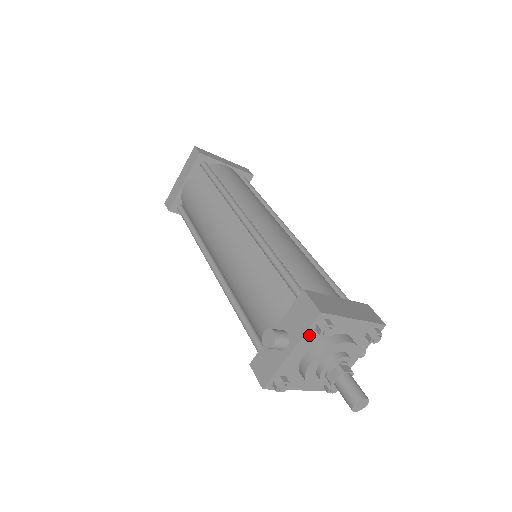
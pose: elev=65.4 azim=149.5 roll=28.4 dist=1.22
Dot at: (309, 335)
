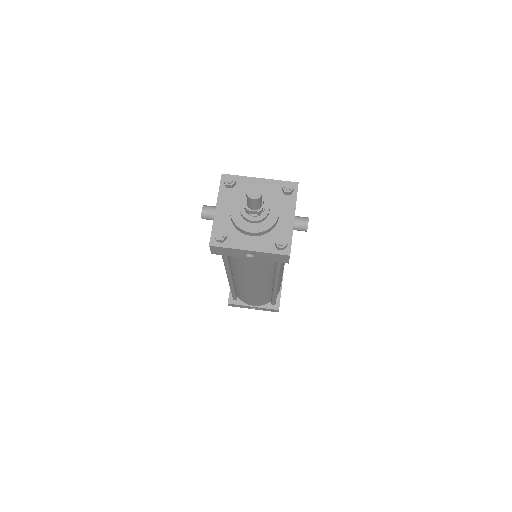
Dot at: (224, 193)
